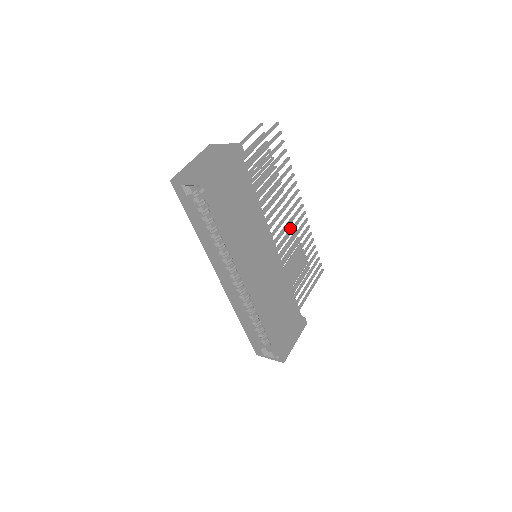
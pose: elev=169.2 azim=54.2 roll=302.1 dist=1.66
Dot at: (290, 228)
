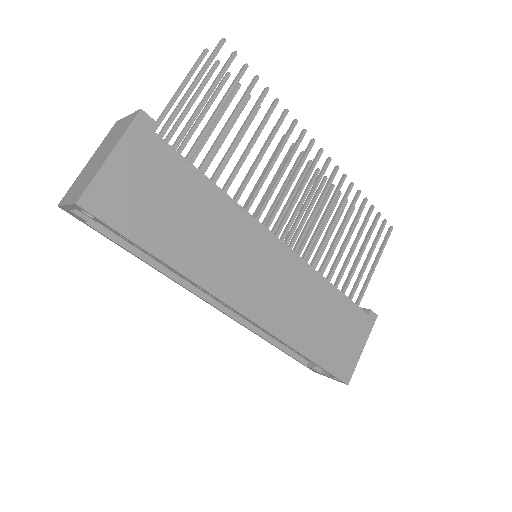
Dot at: (319, 185)
